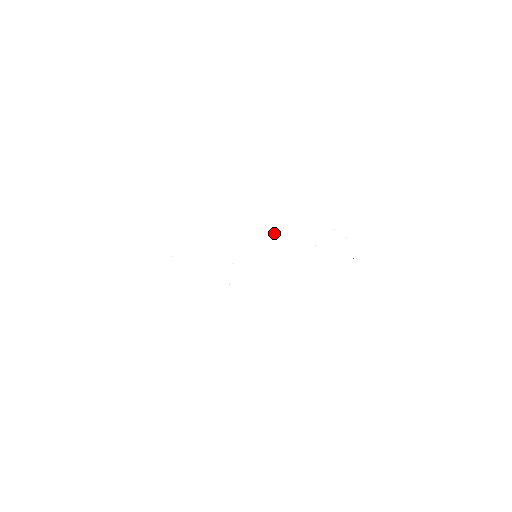
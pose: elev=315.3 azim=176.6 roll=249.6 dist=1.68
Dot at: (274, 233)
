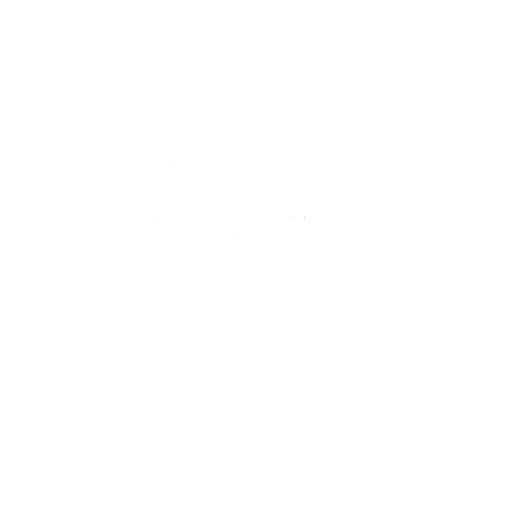
Dot at: occluded
